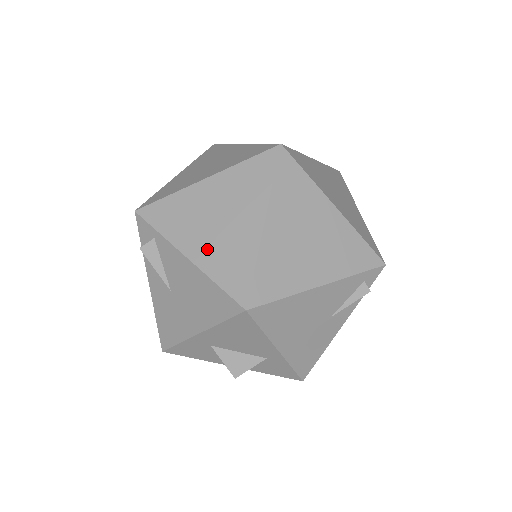
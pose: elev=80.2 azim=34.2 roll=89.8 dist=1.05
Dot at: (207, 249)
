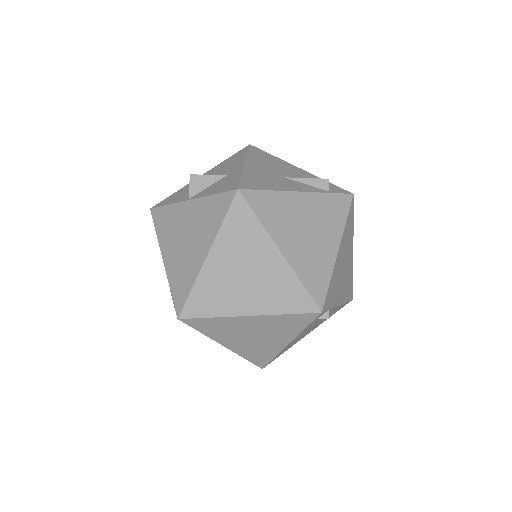
Dot at: occluded
